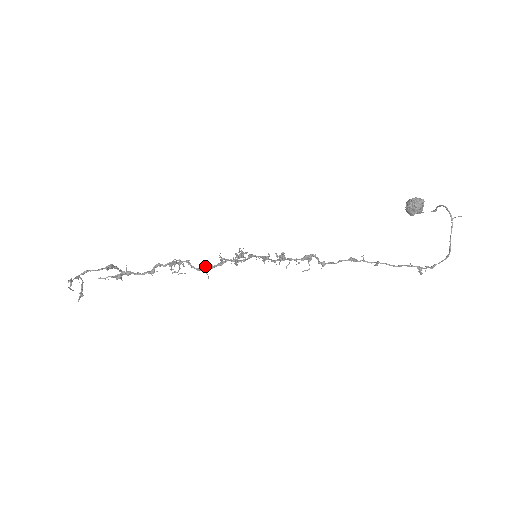
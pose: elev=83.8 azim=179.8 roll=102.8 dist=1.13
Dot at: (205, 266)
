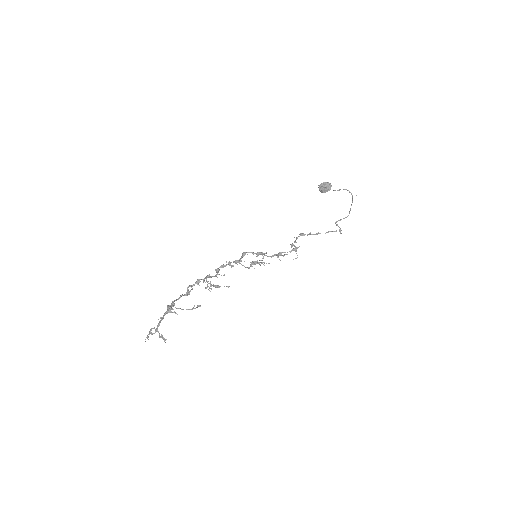
Dot at: occluded
